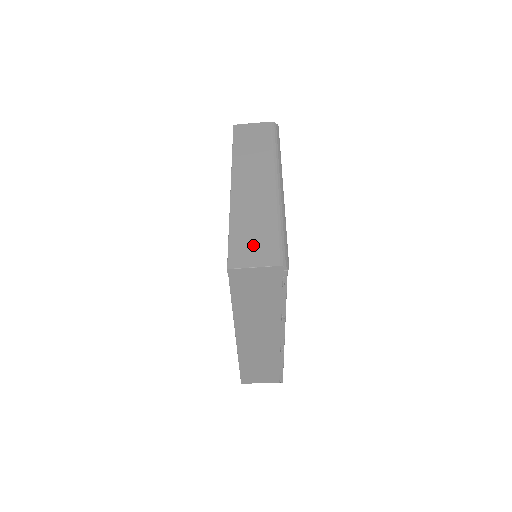
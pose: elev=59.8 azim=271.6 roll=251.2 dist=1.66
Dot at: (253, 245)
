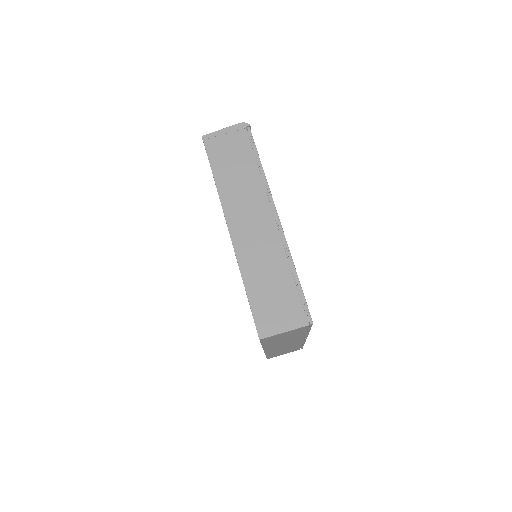
Dot at: occluded
